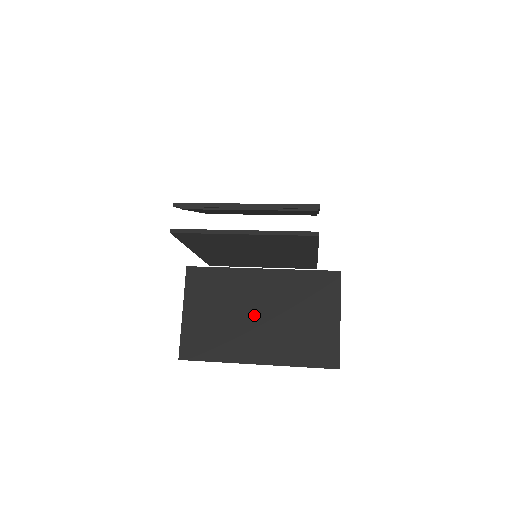
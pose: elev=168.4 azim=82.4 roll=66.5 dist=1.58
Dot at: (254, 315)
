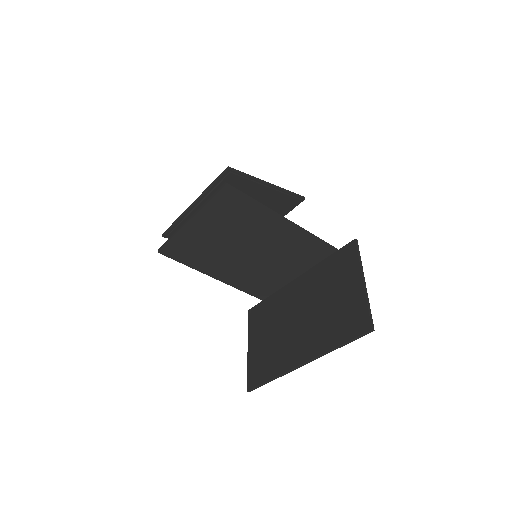
Dot at: (295, 320)
